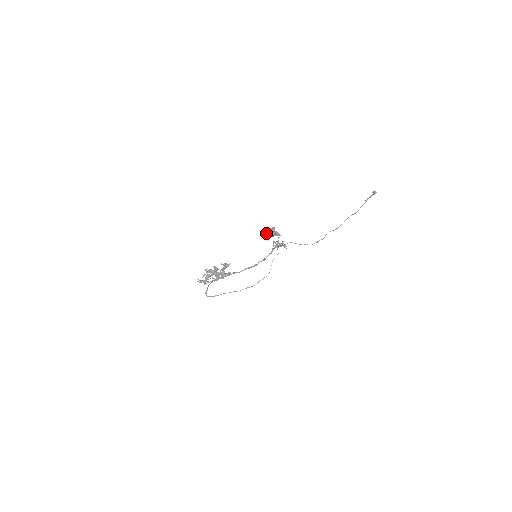
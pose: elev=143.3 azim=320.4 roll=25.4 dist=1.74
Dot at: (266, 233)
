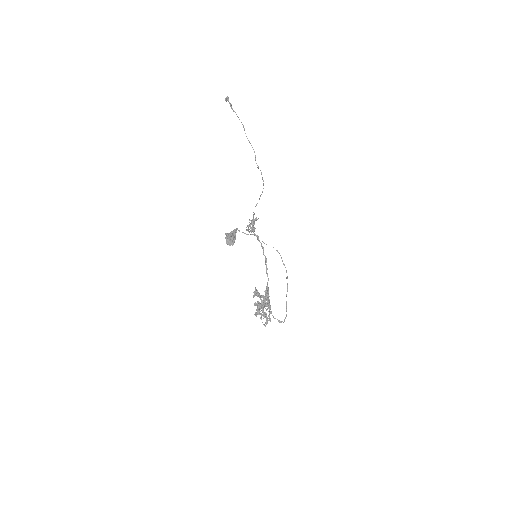
Dot at: (229, 245)
